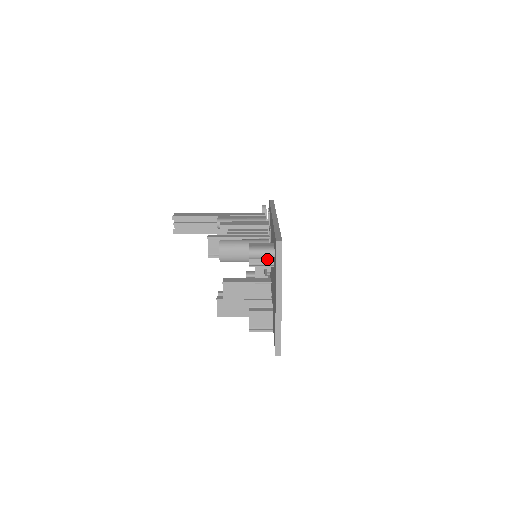
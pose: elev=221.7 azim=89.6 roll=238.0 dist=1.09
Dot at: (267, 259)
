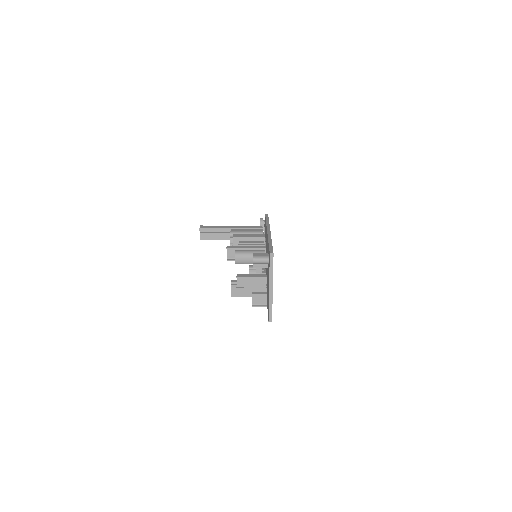
Dot at: (264, 263)
